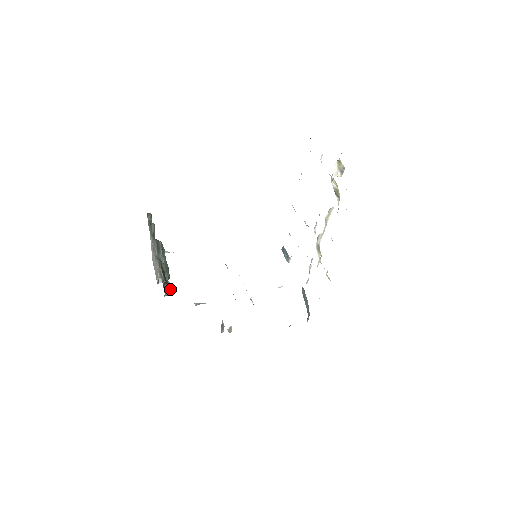
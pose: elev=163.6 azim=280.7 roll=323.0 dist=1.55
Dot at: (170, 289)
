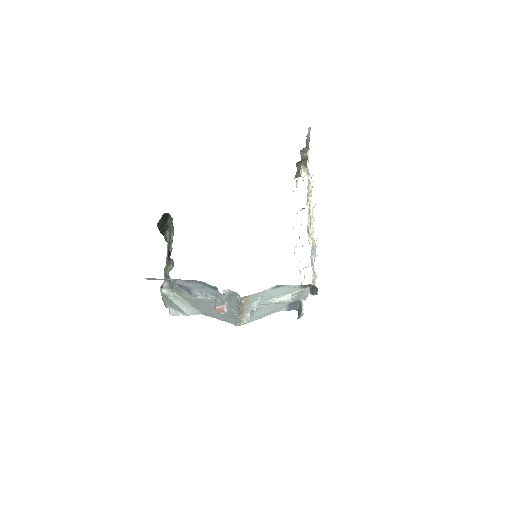
Dot at: occluded
